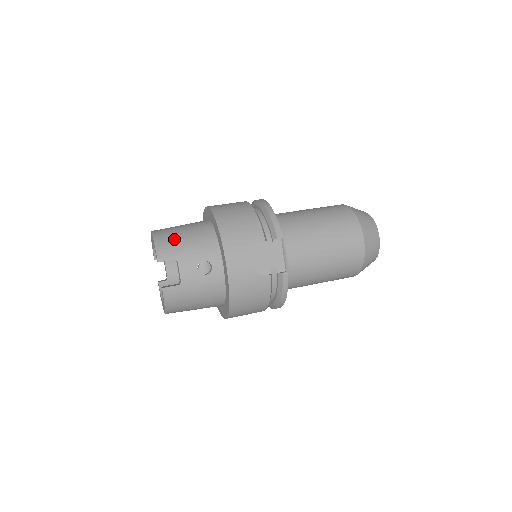
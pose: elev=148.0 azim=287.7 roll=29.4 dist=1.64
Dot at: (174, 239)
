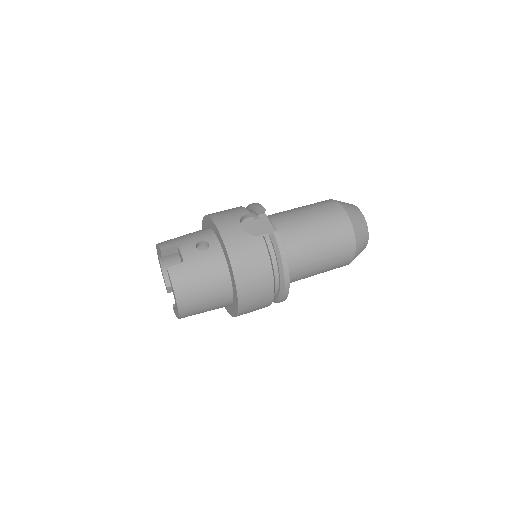
Dot at: (174, 238)
